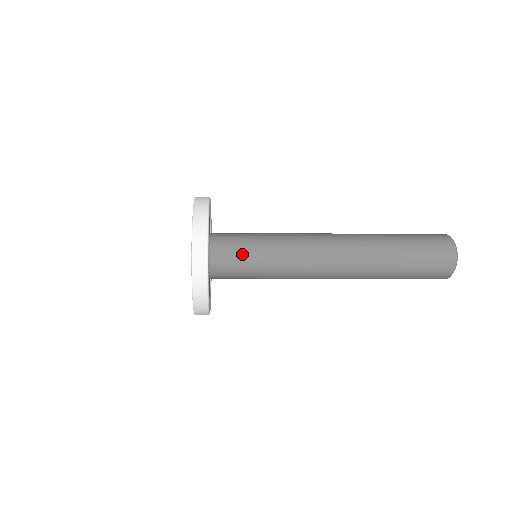
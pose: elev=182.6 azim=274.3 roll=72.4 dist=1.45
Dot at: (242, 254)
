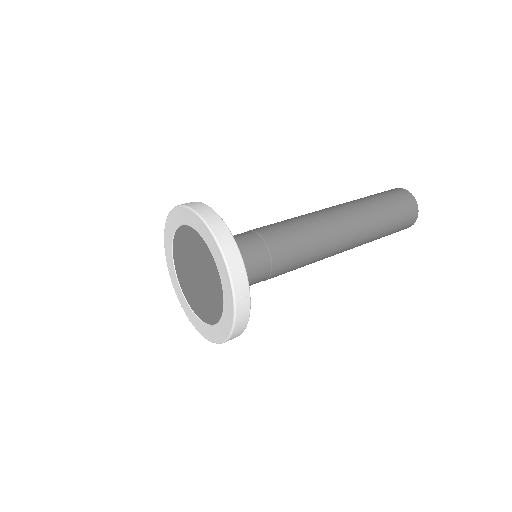
Dot at: (255, 257)
